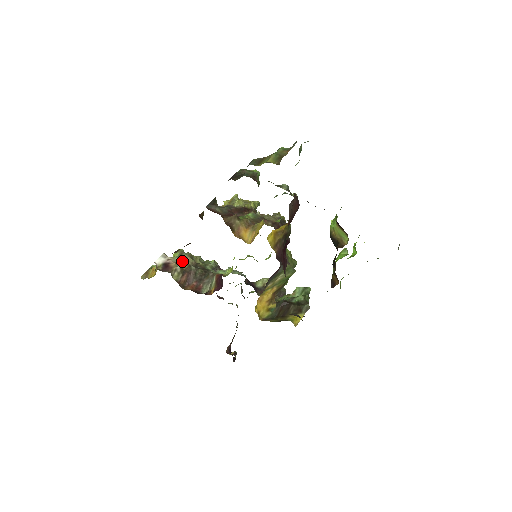
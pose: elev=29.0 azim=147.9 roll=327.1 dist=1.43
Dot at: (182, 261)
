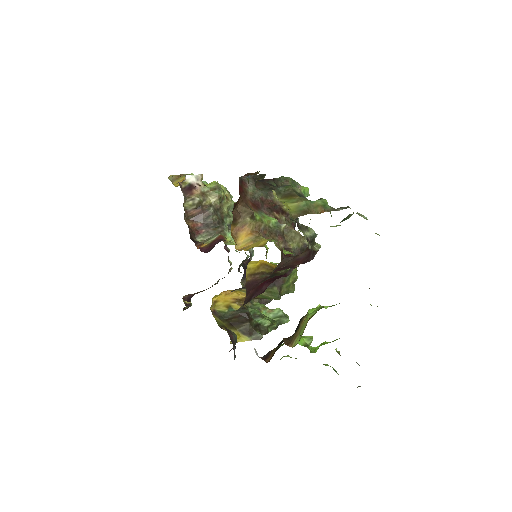
Dot at: (209, 195)
